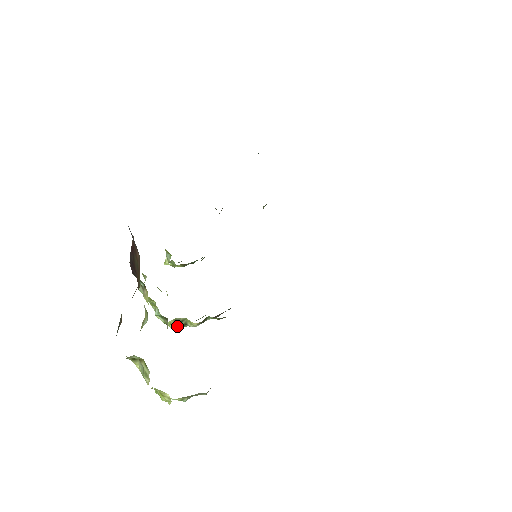
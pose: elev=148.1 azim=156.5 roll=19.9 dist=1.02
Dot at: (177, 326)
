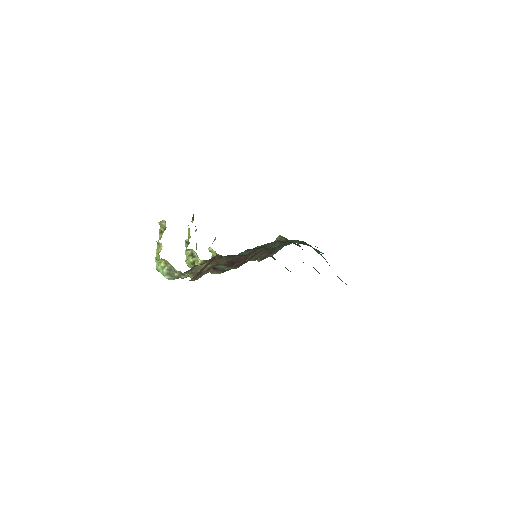
Dot at: (190, 260)
